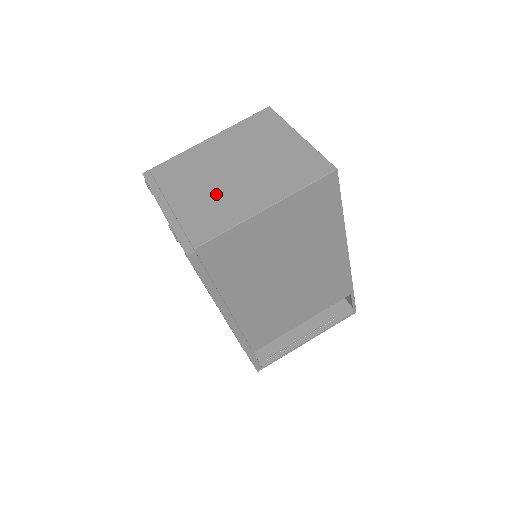
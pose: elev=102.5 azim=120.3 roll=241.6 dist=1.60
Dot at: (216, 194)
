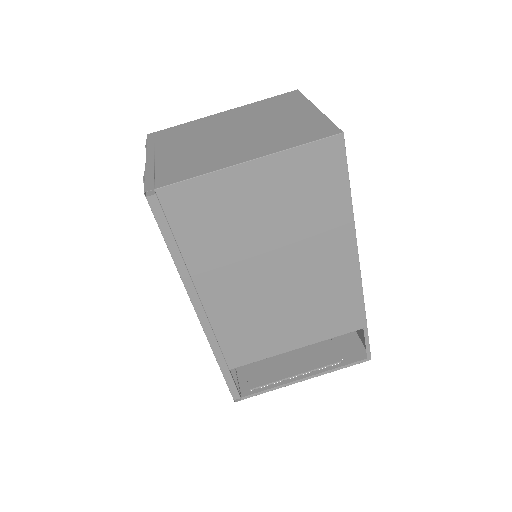
Dot at: (205, 149)
